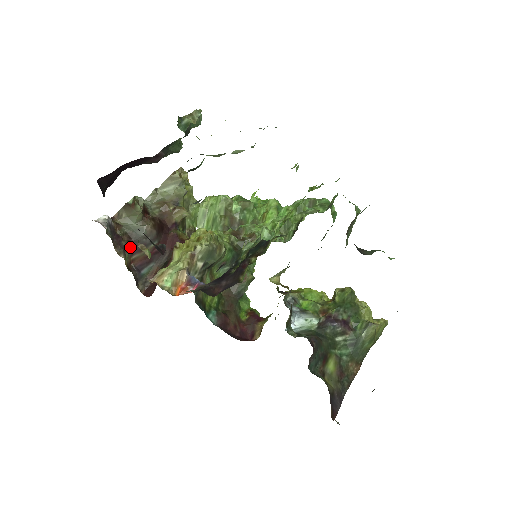
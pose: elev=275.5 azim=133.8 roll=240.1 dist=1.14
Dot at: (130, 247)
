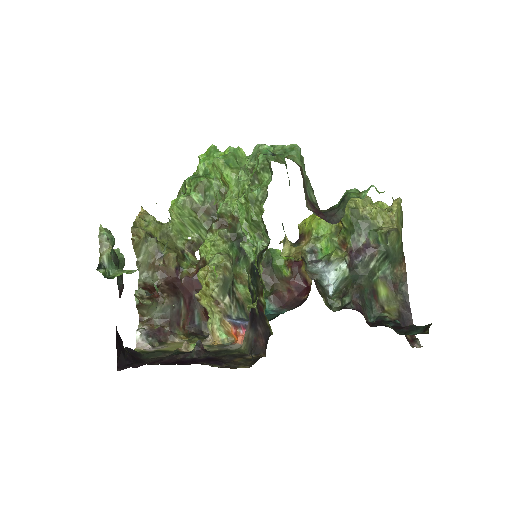
Dot at: (173, 325)
